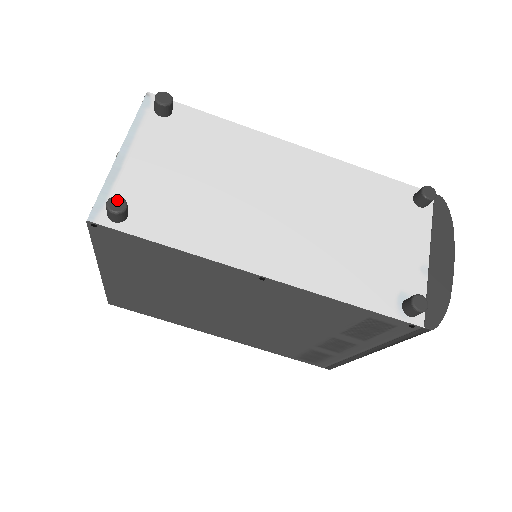
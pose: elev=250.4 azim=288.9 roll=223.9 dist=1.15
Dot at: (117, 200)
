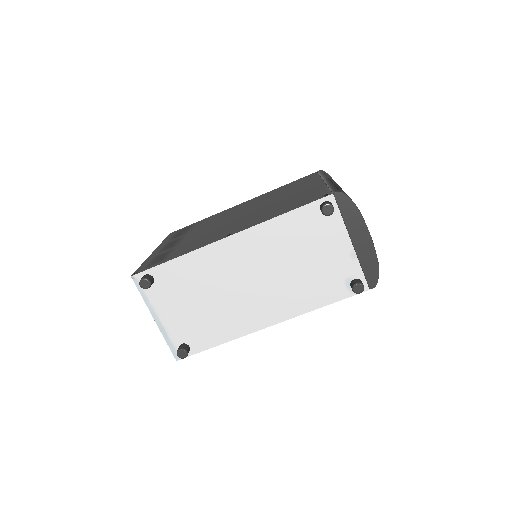
Dot at: (180, 352)
